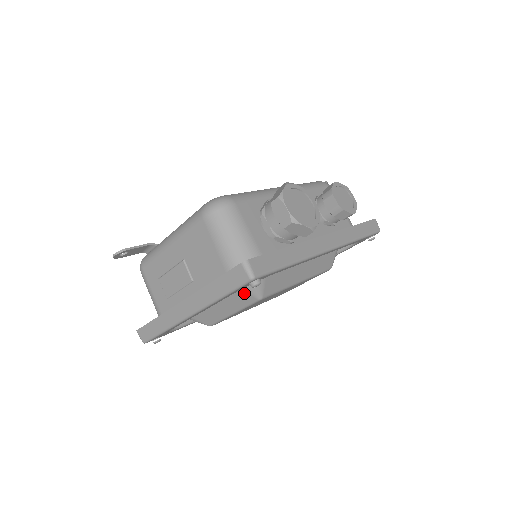
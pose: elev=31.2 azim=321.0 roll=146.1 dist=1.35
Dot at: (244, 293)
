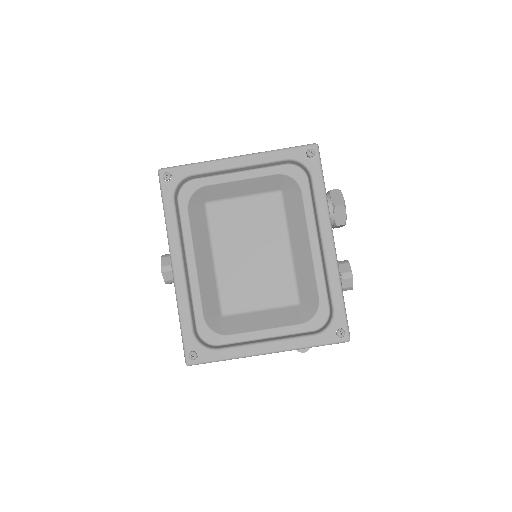
Dot at: (276, 183)
